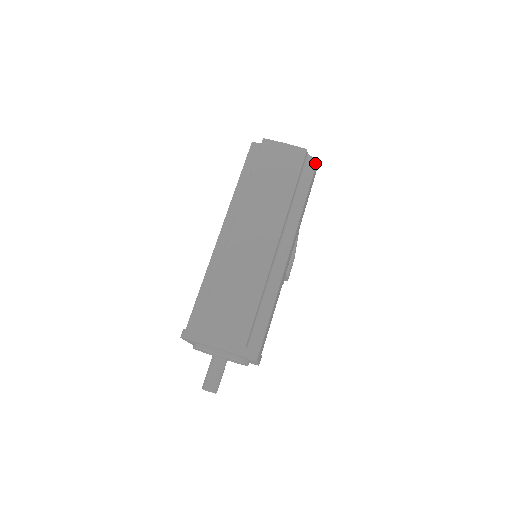
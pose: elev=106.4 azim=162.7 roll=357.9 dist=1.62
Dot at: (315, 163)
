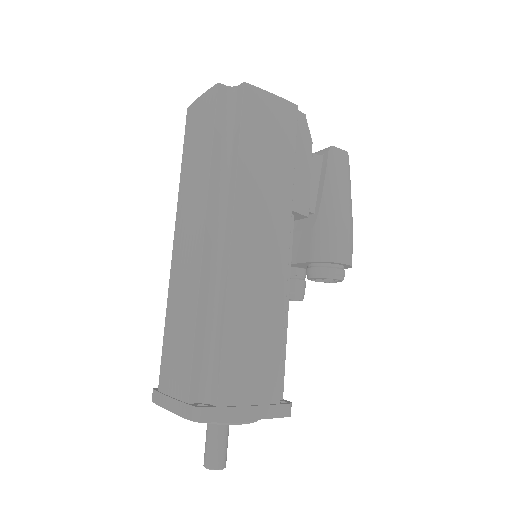
Dot at: (242, 91)
